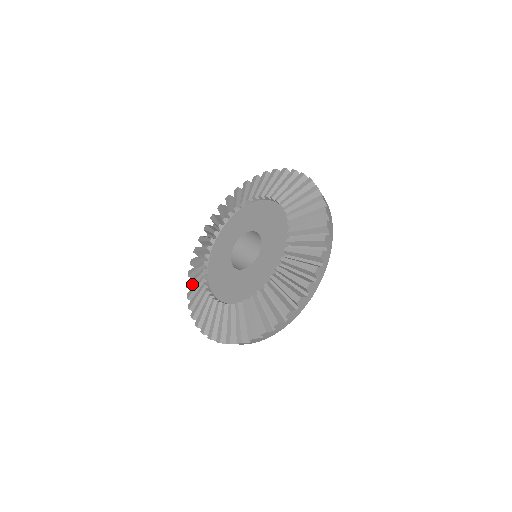
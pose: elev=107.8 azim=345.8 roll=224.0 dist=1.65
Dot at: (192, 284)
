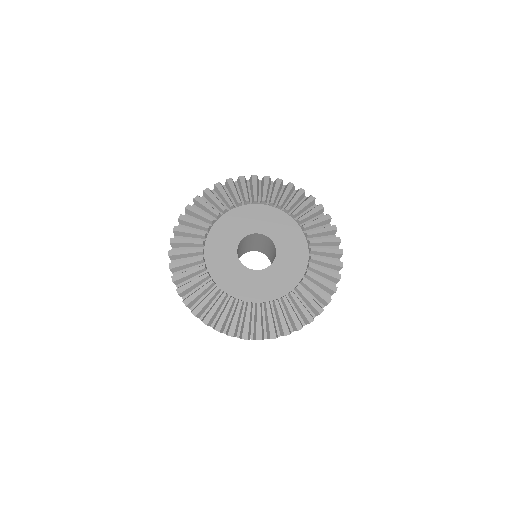
Dot at: (224, 323)
